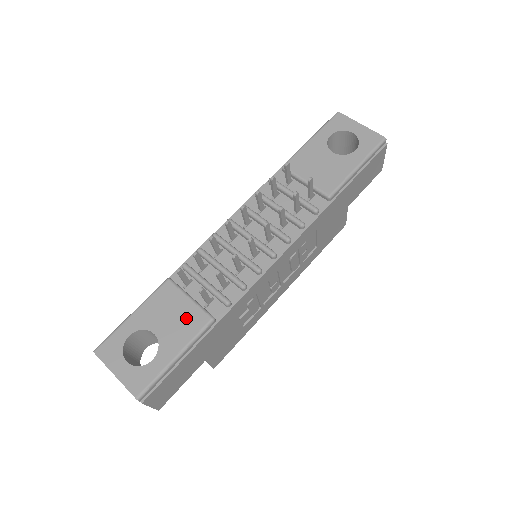
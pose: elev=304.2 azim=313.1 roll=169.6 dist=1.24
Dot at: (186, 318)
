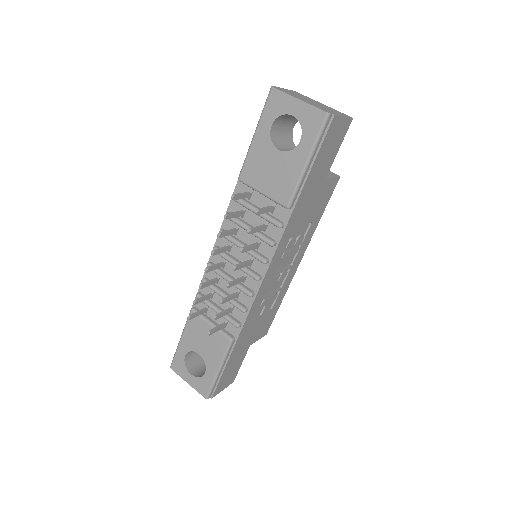
Dot at: (214, 341)
